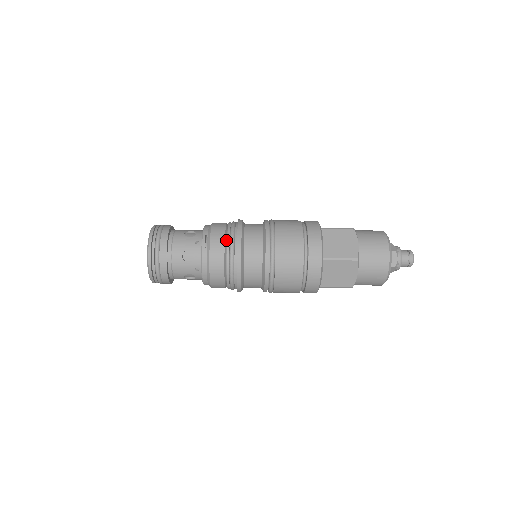
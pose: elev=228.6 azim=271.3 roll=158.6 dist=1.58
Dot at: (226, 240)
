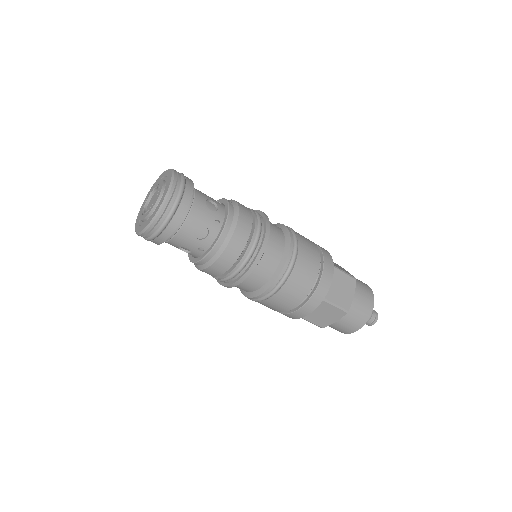
Dot at: occluded
